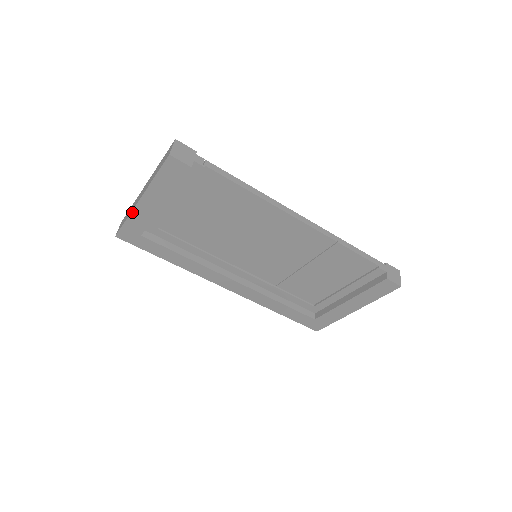
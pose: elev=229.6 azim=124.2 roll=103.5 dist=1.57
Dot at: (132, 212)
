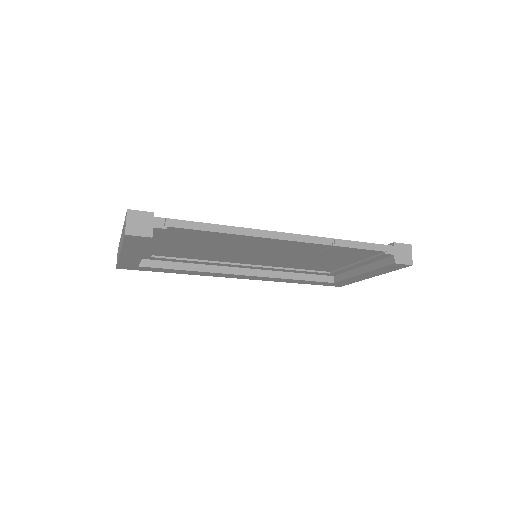
Dot at: (119, 259)
